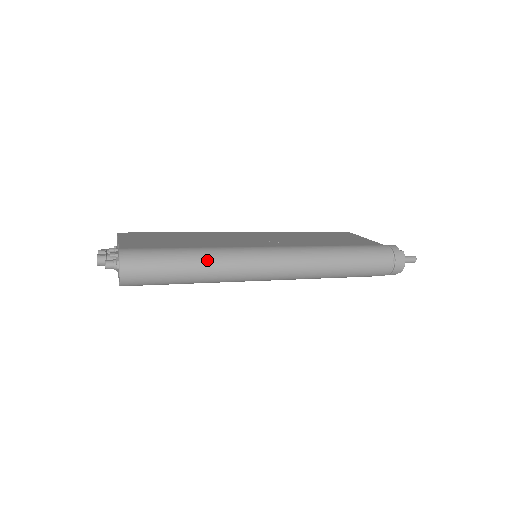
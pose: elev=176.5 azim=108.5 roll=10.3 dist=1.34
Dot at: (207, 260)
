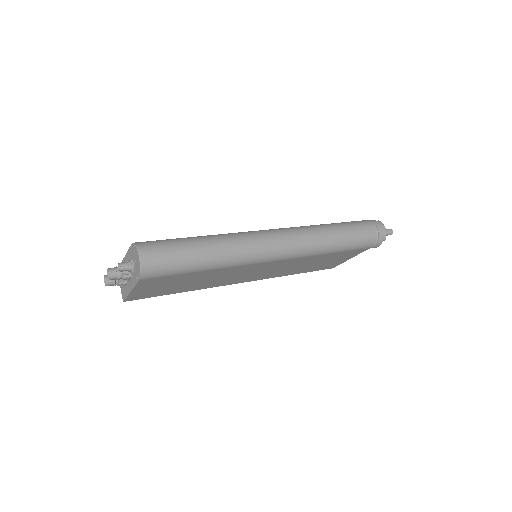
Dot at: (217, 239)
